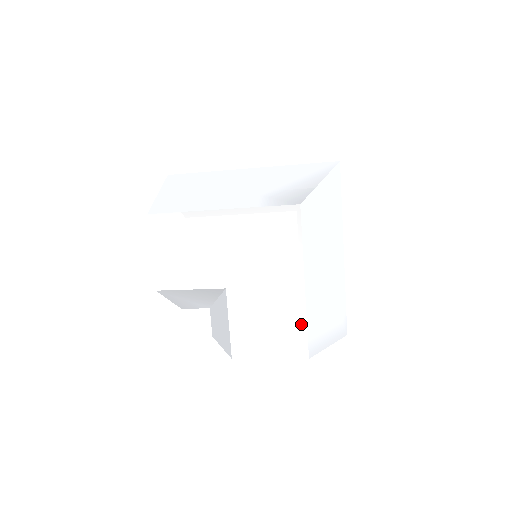
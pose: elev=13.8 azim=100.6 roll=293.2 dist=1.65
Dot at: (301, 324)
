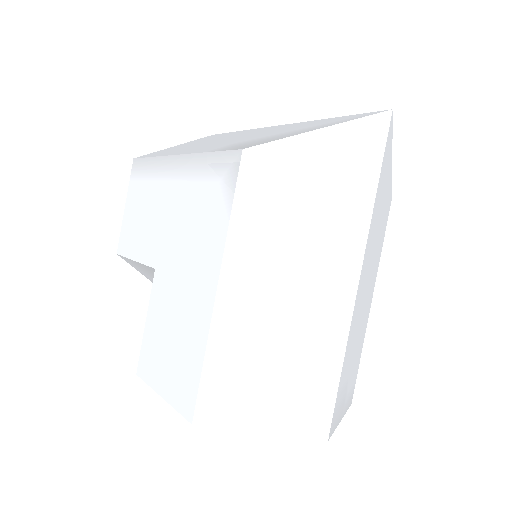
Dot at: (198, 357)
